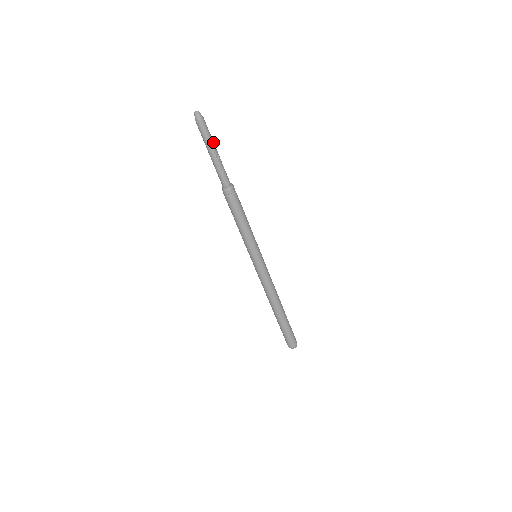
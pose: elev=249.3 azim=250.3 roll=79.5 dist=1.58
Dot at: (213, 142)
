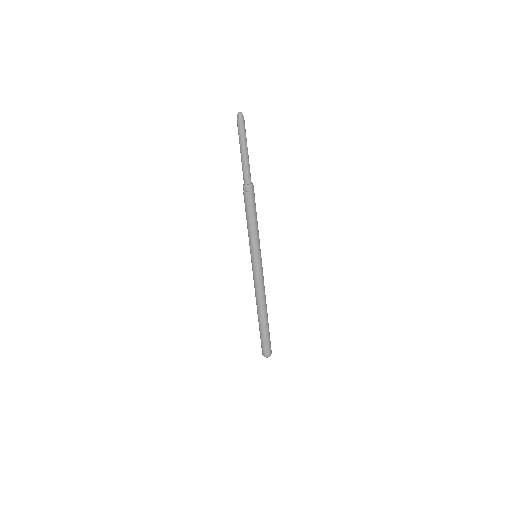
Dot at: occluded
